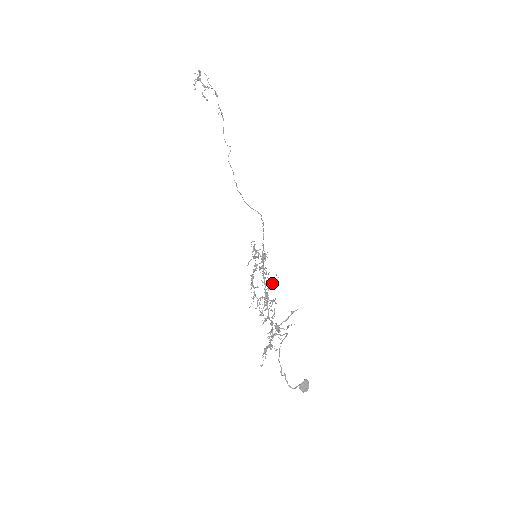
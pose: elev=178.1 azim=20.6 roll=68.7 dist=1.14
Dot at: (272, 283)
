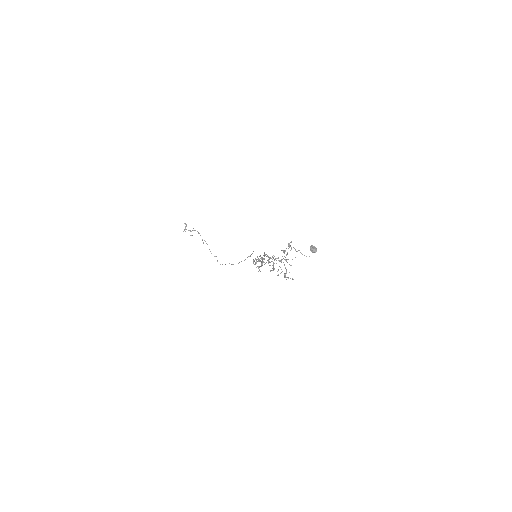
Dot at: (272, 259)
